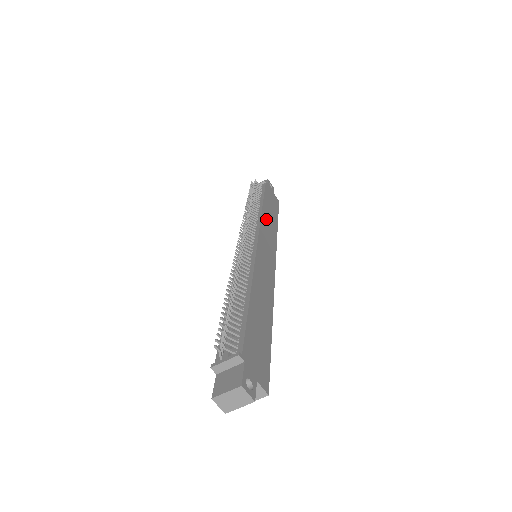
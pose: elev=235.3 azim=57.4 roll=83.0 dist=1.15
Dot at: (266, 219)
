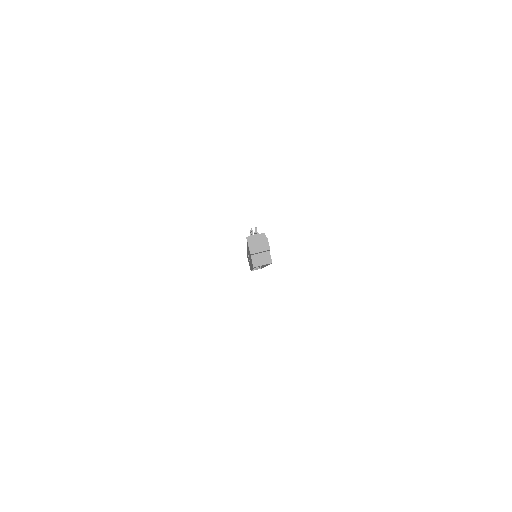
Dot at: occluded
